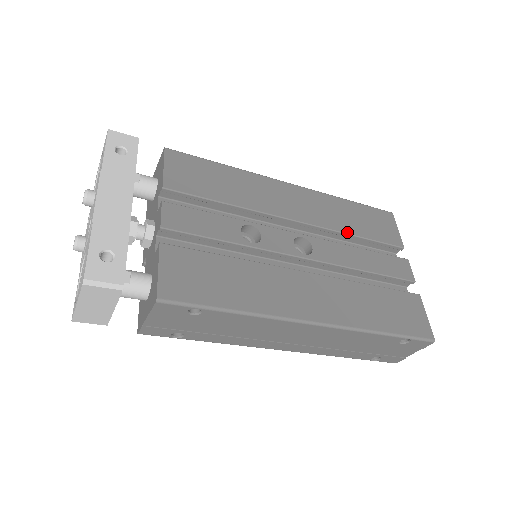
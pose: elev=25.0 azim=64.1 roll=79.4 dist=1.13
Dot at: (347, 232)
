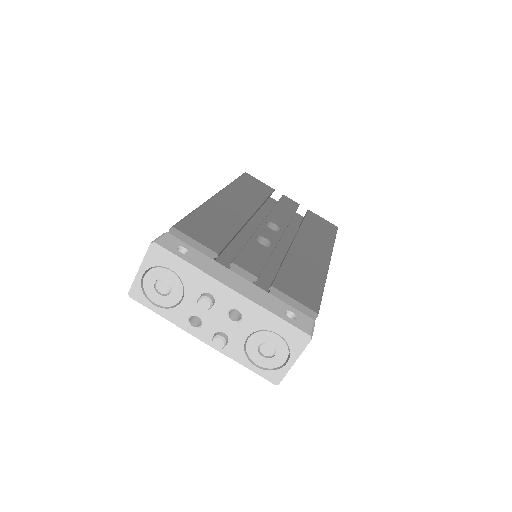
Dot at: (262, 202)
